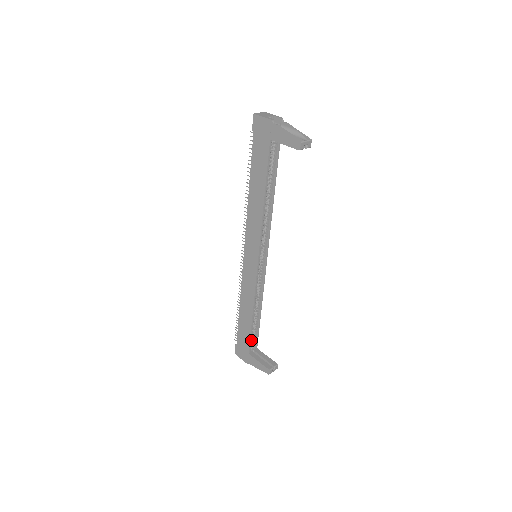
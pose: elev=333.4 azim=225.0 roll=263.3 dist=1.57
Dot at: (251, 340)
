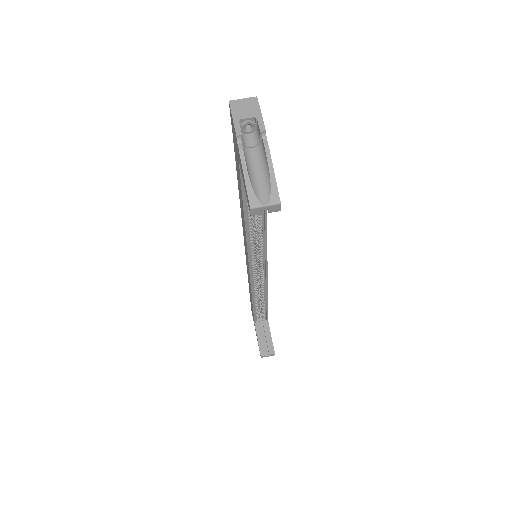
Dot at: (261, 312)
